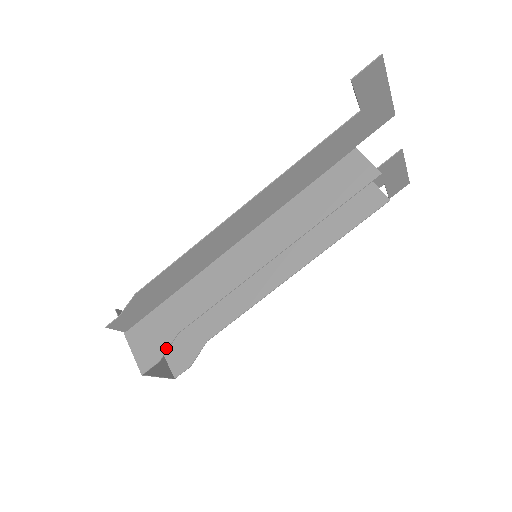
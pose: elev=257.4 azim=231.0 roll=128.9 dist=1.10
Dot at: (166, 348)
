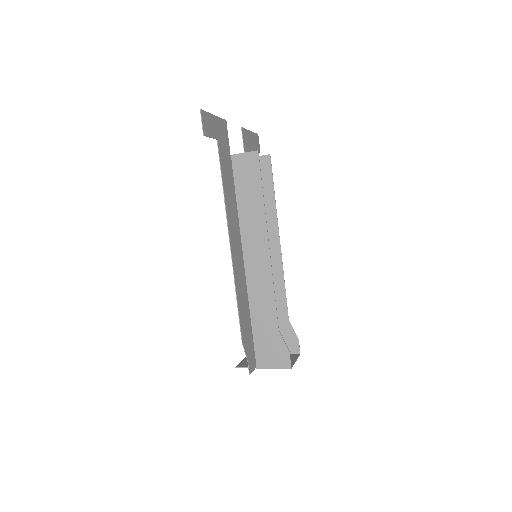
Dot at: (284, 343)
